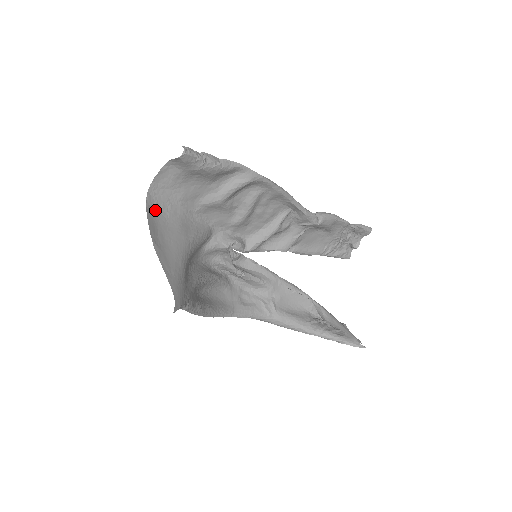
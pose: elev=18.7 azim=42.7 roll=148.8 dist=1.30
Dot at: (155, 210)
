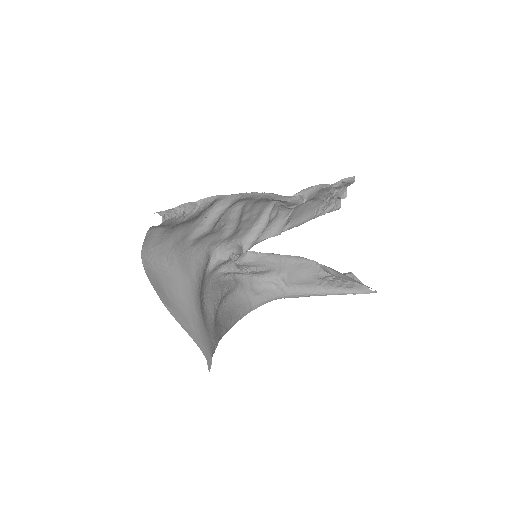
Dot at: (154, 269)
